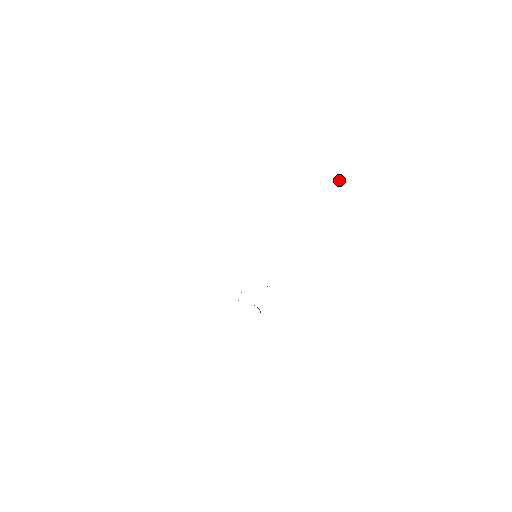
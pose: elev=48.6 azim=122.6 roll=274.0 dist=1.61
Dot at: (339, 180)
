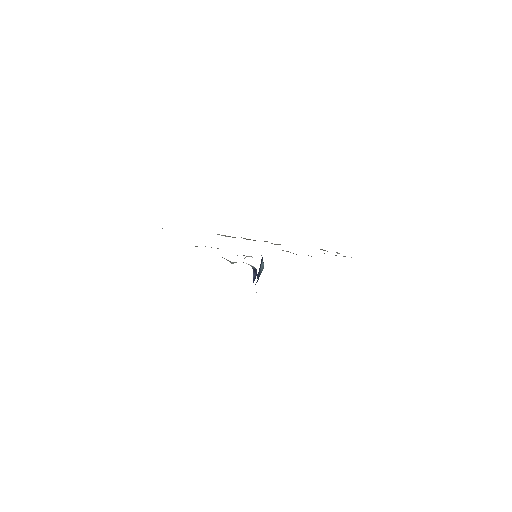
Dot at: (337, 253)
